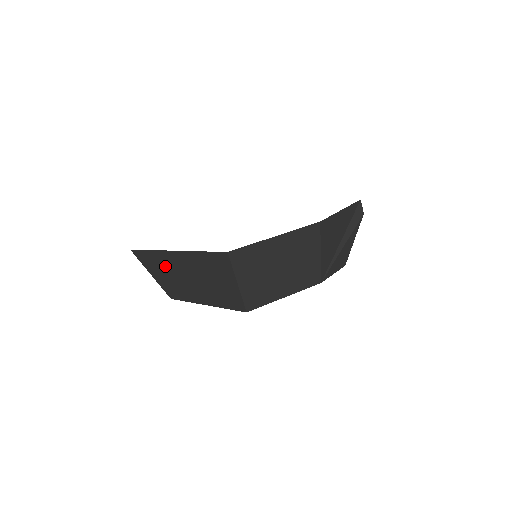
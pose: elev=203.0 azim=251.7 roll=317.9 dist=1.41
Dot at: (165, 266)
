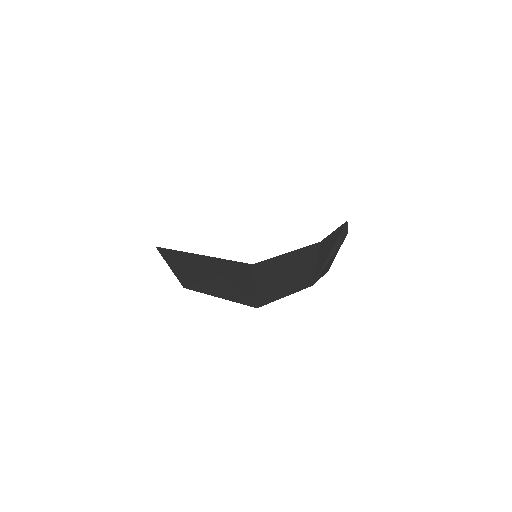
Dot at: (187, 264)
